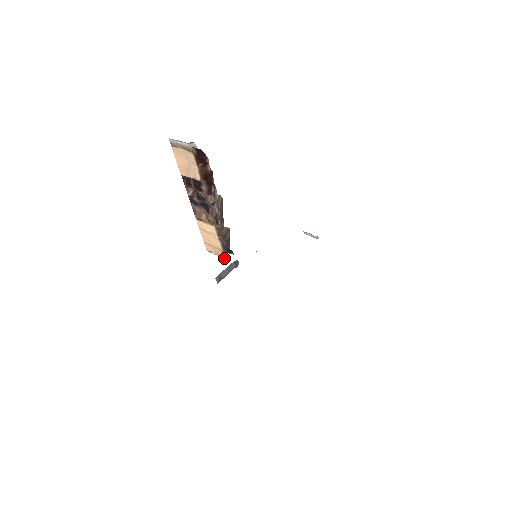
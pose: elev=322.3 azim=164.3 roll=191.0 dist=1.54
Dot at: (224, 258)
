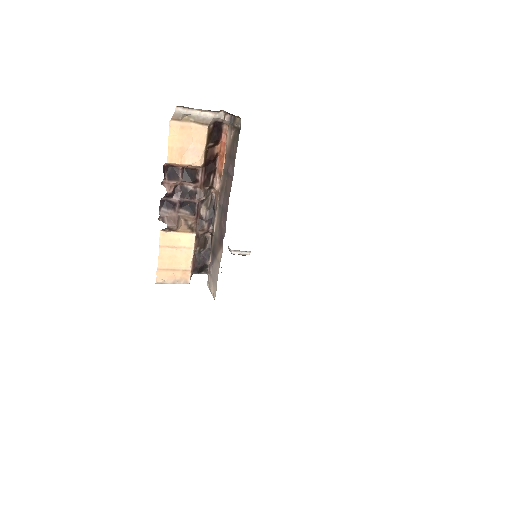
Dot at: (189, 283)
